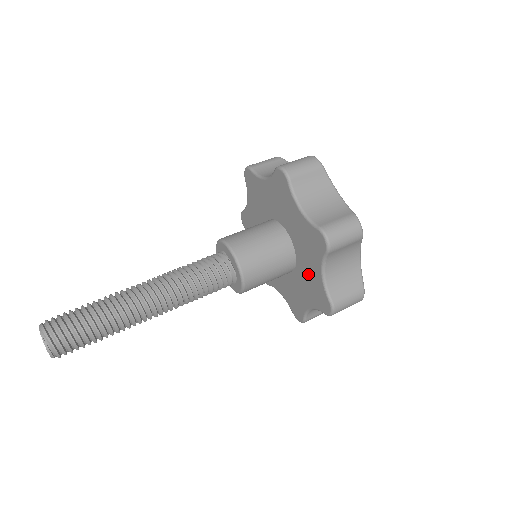
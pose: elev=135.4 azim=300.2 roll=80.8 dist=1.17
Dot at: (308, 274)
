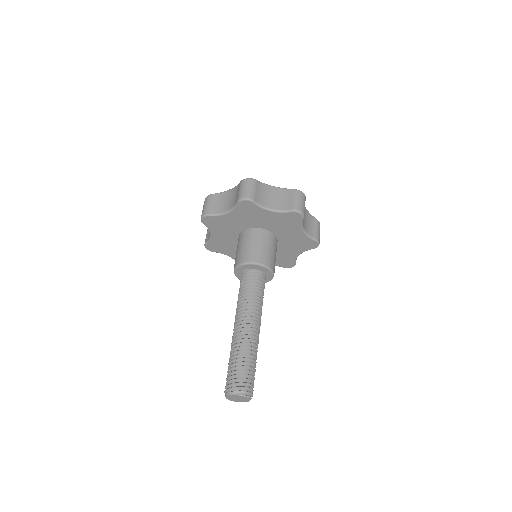
Dot at: (291, 238)
